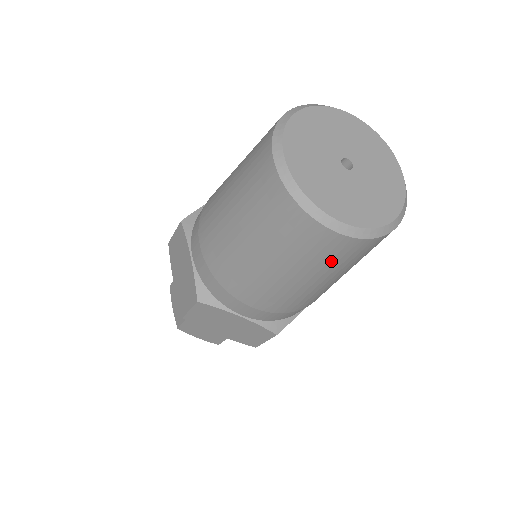
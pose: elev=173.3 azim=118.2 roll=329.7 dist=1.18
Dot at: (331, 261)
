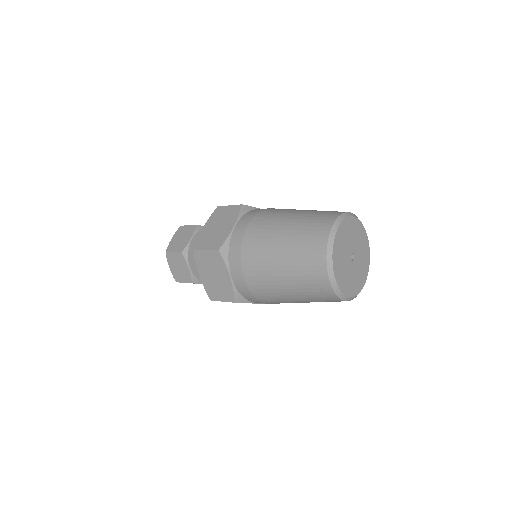
Dot at: occluded
